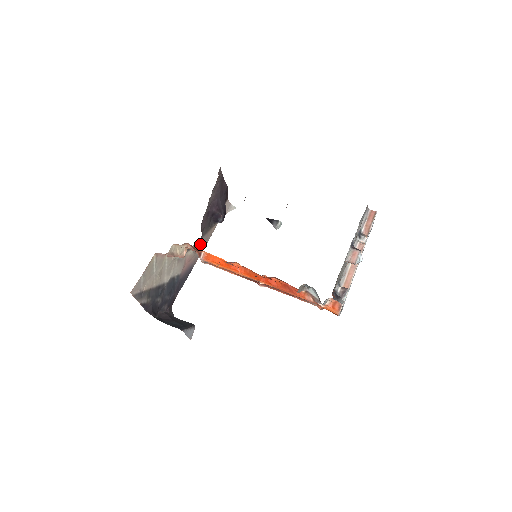
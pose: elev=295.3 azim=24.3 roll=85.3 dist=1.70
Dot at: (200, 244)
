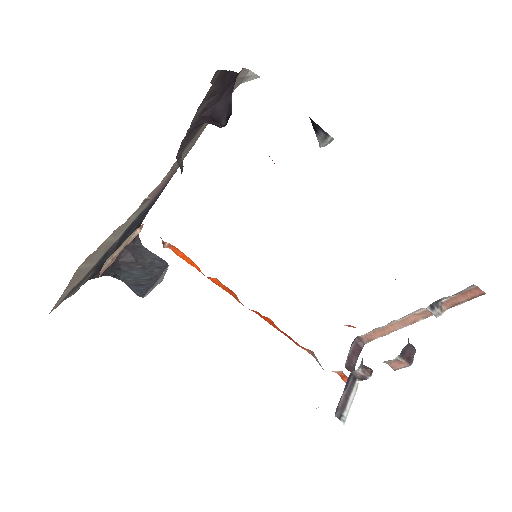
Dot at: occluded
